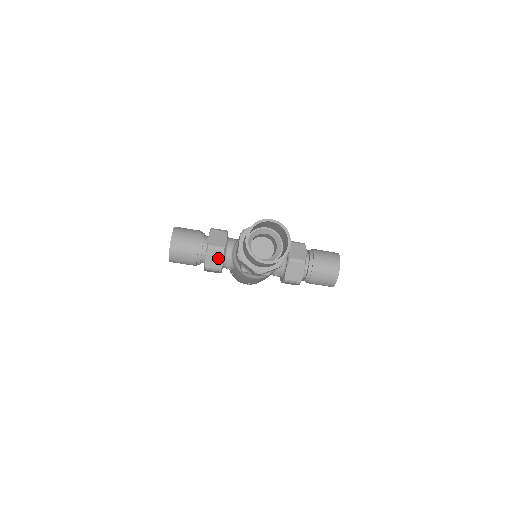
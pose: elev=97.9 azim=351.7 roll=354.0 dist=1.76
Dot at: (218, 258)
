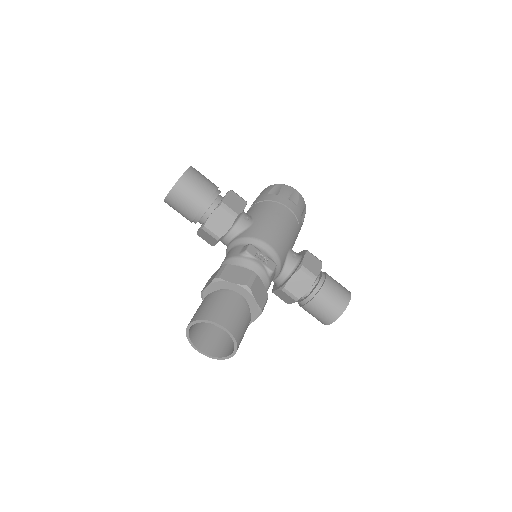
Dot at: (211, 239)
